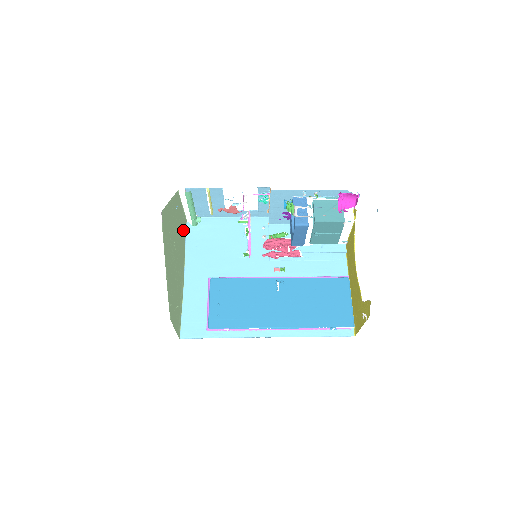
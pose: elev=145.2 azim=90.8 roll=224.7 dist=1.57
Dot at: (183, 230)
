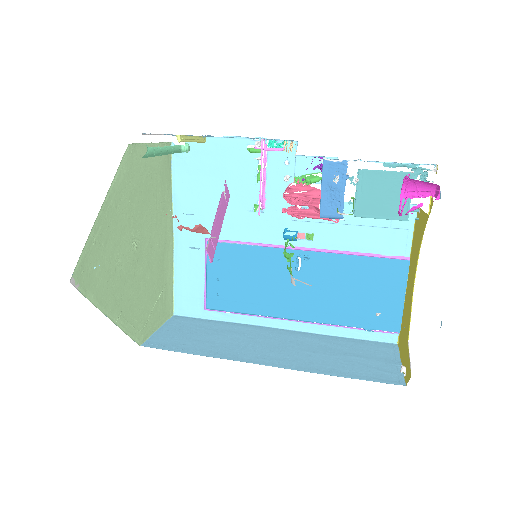
Dot at: (161, 174)
